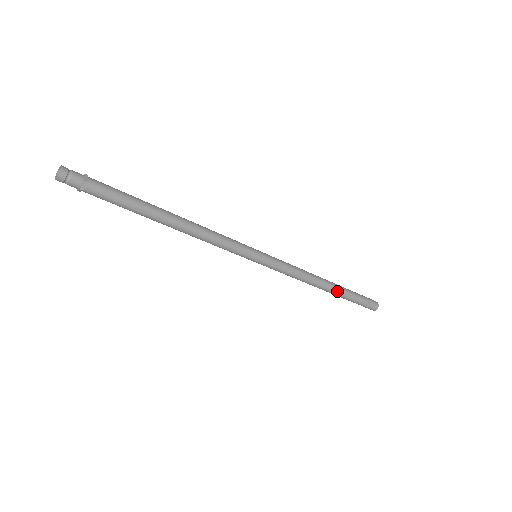
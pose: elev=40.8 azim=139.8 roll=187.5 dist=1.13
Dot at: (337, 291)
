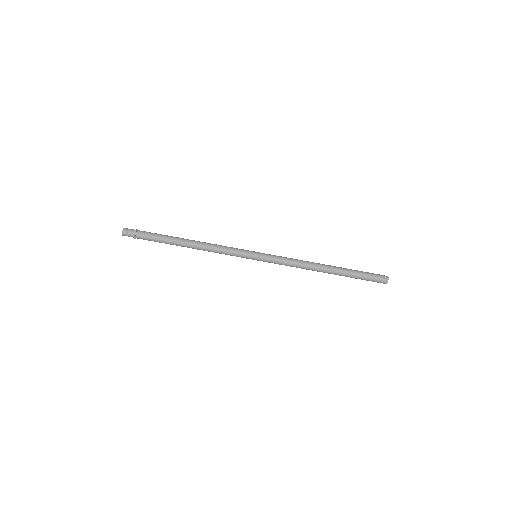
Dot at: (336, 273)
